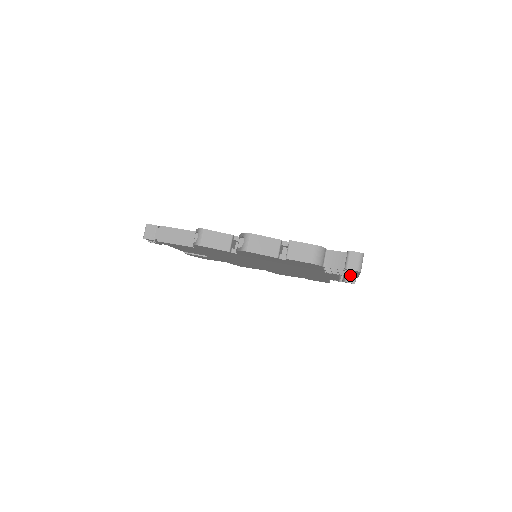
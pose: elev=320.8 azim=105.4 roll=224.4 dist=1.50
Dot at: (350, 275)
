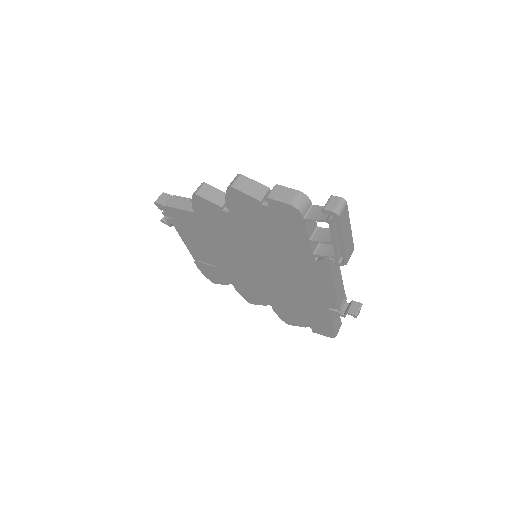
Dot at: (337, 252)
